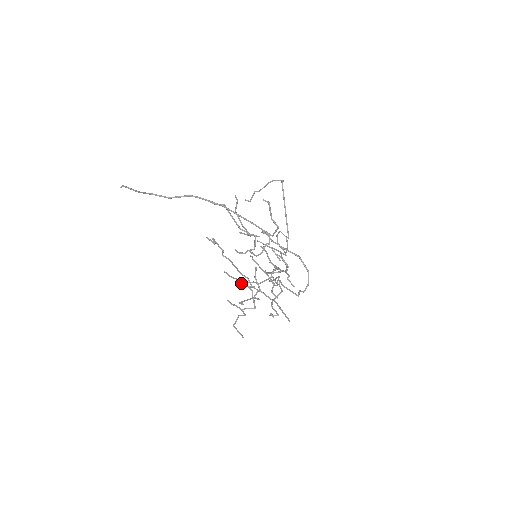
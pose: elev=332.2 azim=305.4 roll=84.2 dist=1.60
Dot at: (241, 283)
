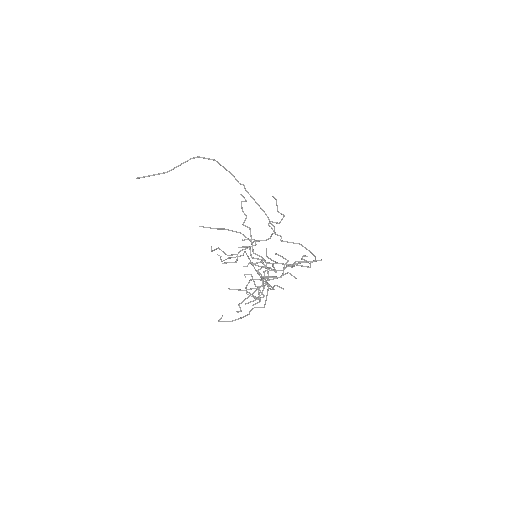
Dot at: (219, 320)
